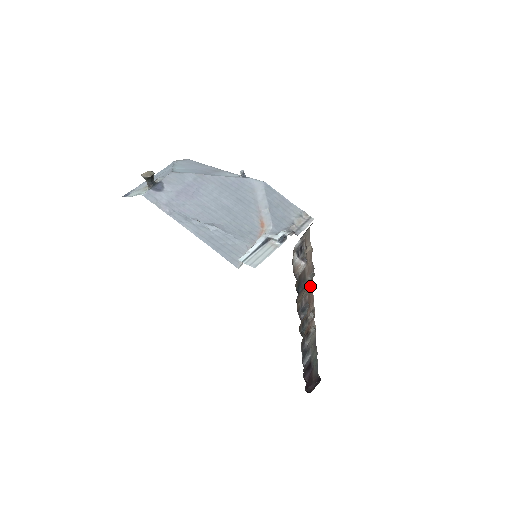
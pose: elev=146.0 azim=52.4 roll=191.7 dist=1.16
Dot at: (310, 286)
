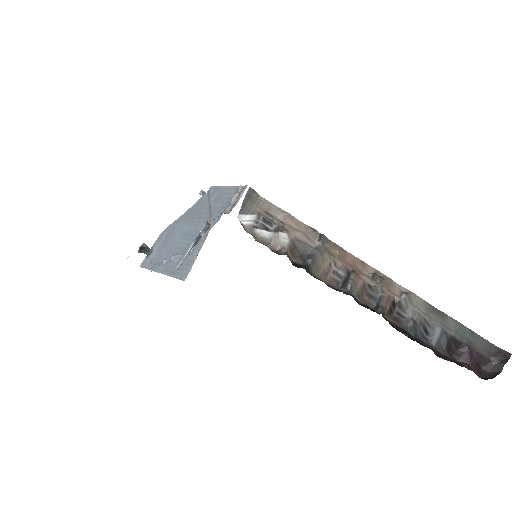
Dot at: (334, 250)
